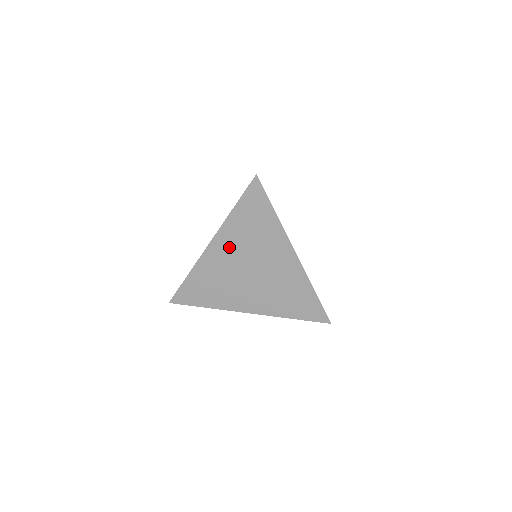
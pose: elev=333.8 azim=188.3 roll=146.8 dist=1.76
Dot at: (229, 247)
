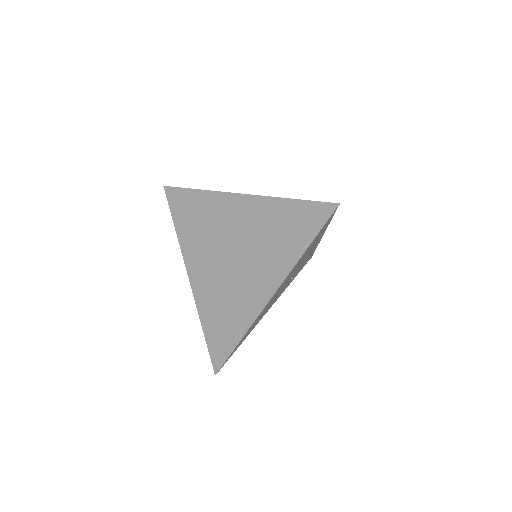
Dot at: (200, 259)
